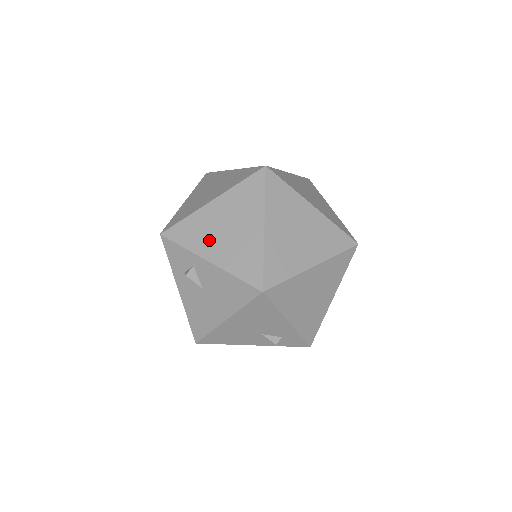
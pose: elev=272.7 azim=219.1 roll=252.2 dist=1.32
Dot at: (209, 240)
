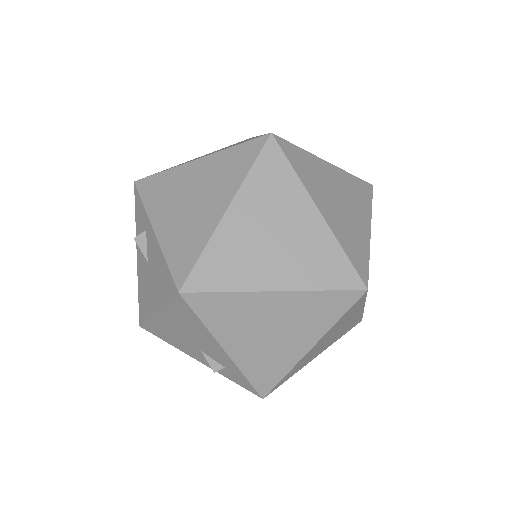
Dot at: (168, 205)
